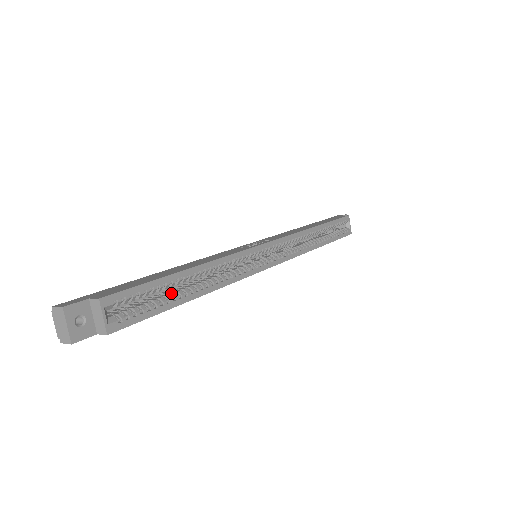
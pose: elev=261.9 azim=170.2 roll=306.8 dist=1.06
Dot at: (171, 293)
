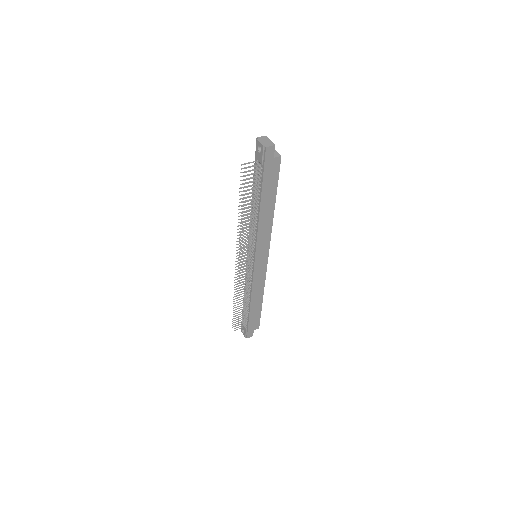
Dot at: occluded
